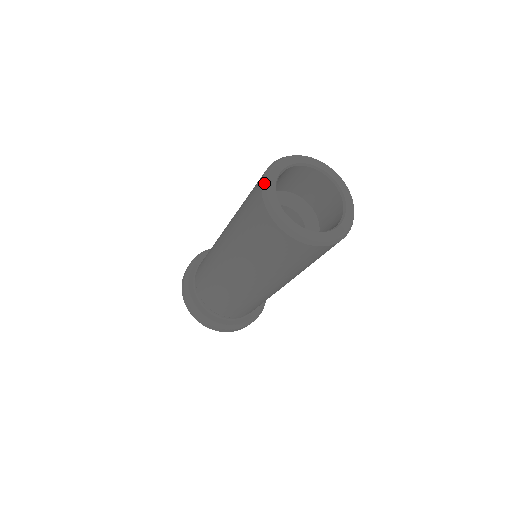
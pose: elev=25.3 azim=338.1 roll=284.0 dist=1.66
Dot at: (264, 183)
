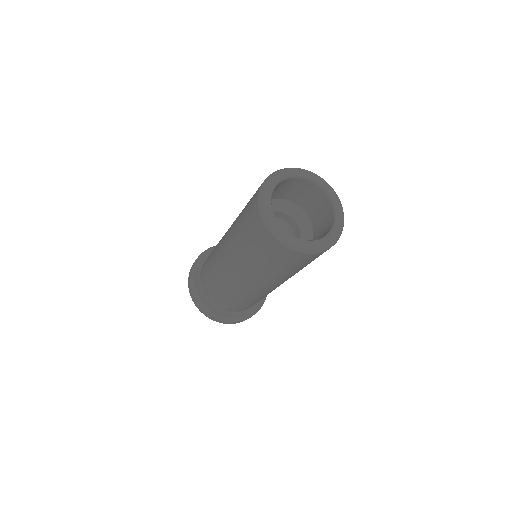
Dot at: (260, 198)
